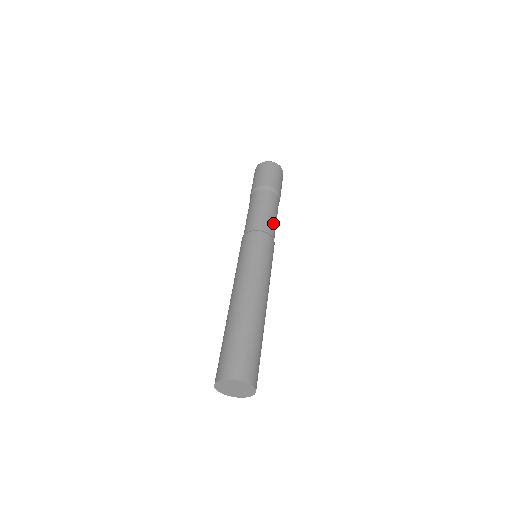
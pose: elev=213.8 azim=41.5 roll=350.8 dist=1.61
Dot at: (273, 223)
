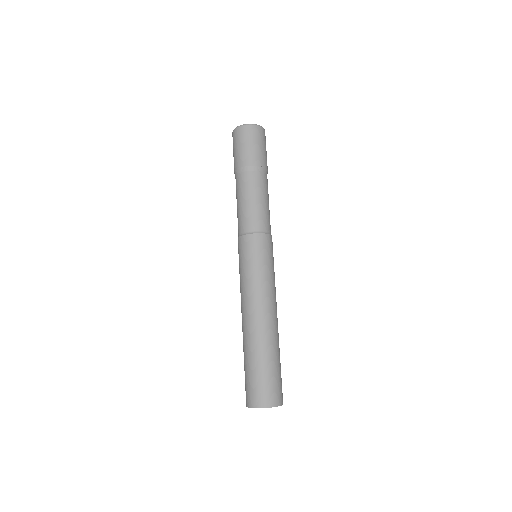
Dot at: occluded
